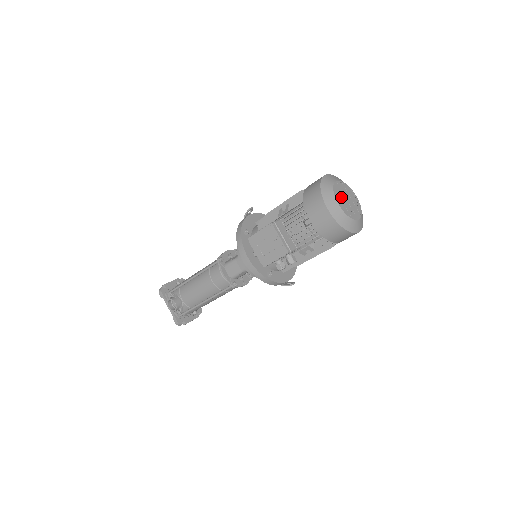
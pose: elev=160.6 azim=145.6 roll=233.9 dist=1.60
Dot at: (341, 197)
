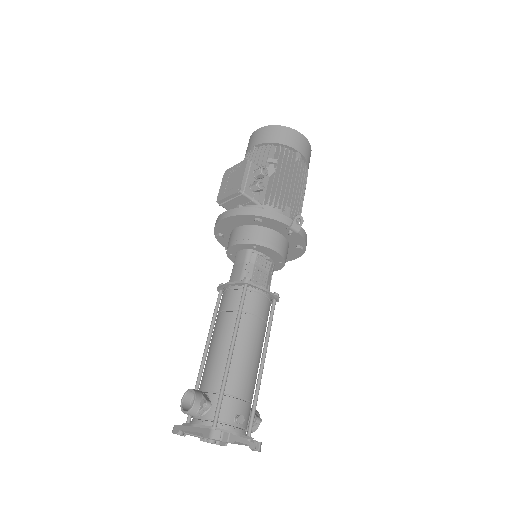
Dot at: occluded
